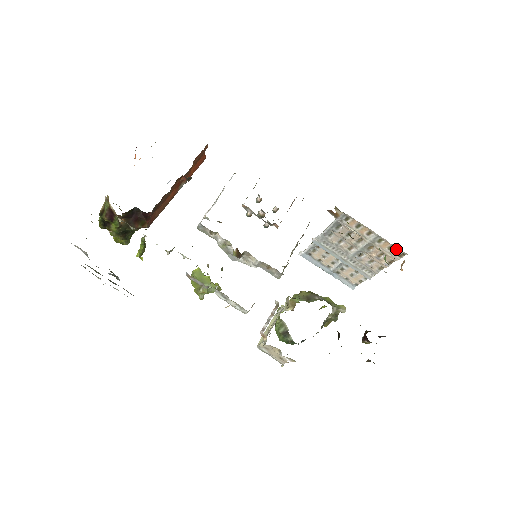
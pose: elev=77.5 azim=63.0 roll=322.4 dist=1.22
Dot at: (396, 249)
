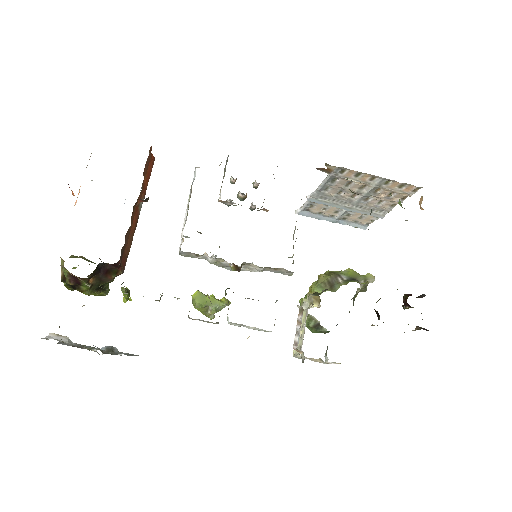
Dot at: (408, 186)
